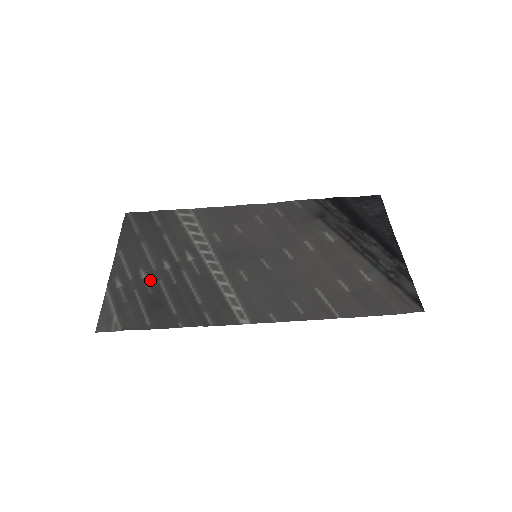
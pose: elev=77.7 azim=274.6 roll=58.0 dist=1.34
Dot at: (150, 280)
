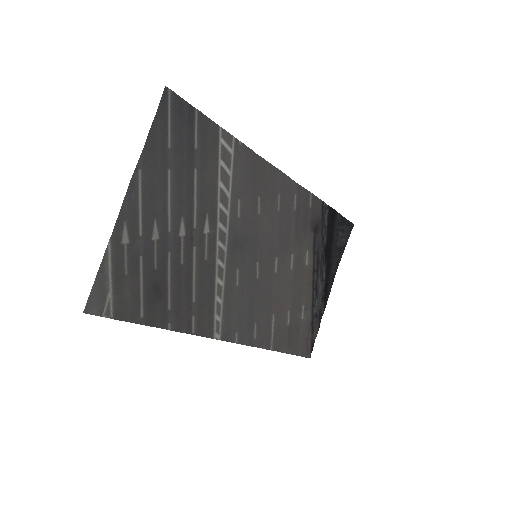
Dot at: (161, 248)
